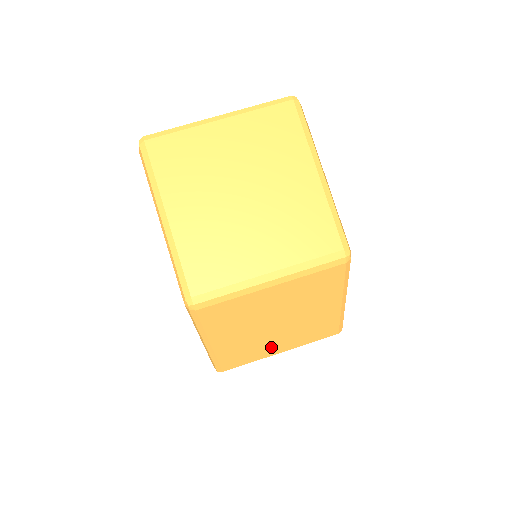
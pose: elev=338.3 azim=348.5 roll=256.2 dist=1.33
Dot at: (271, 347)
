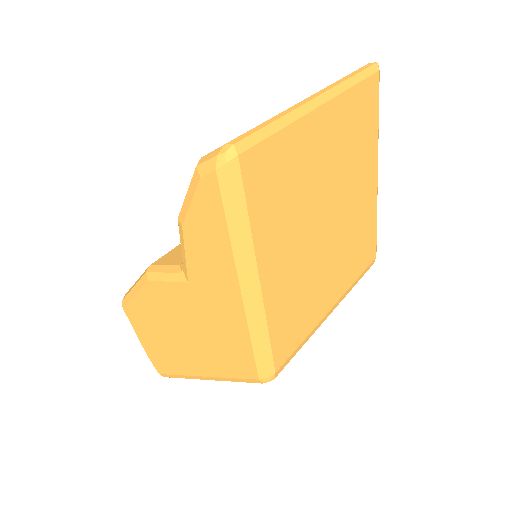
Dot at: occluded
